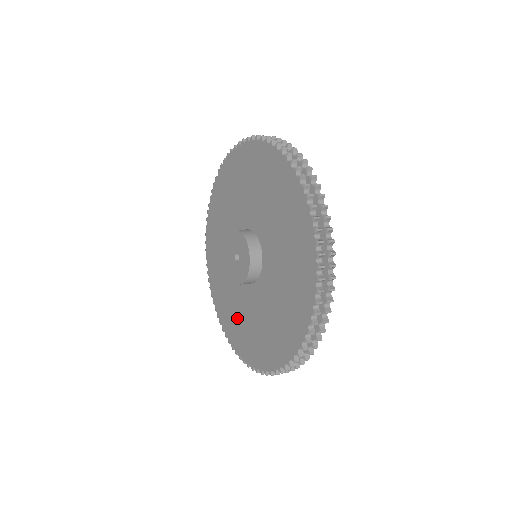
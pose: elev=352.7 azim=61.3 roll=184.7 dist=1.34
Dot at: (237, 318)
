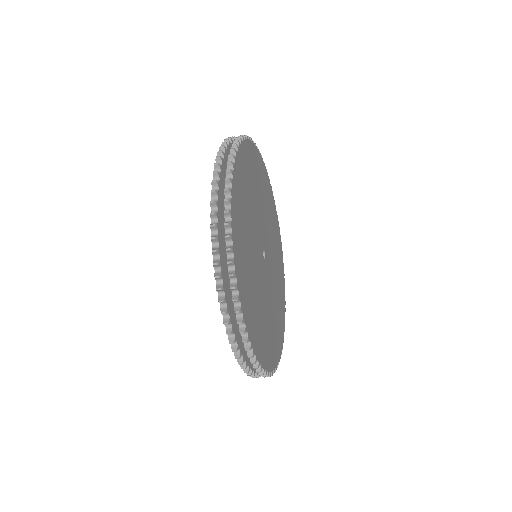
Dot at: occluded
